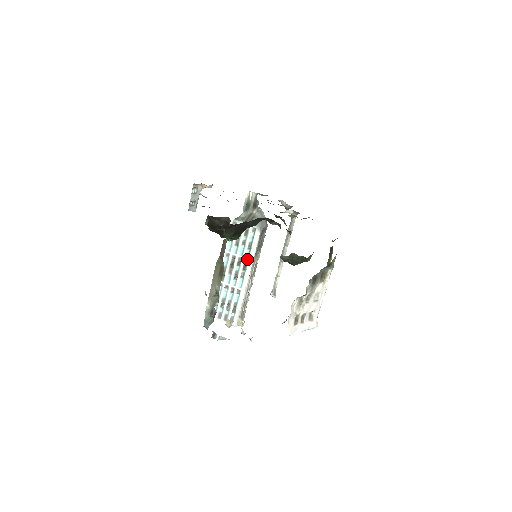
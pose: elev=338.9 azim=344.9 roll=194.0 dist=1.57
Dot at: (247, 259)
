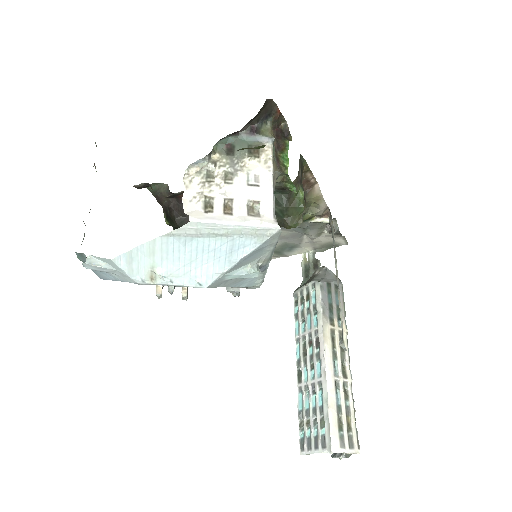
Dot at: (316, 329)
